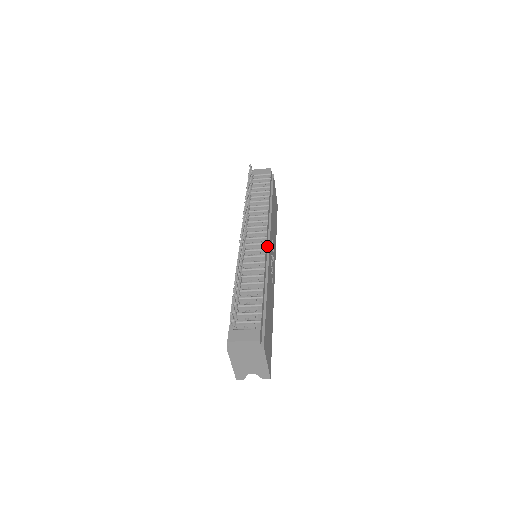
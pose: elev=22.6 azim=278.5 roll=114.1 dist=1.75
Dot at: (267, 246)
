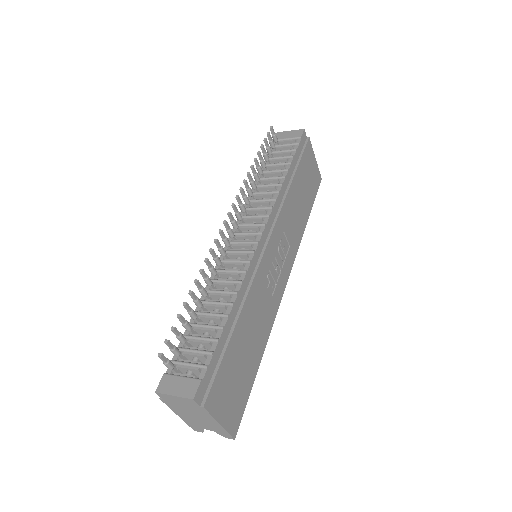
Dot at: (263, 245)
